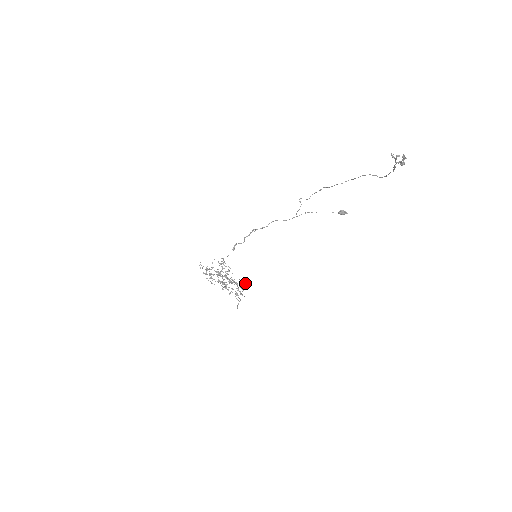
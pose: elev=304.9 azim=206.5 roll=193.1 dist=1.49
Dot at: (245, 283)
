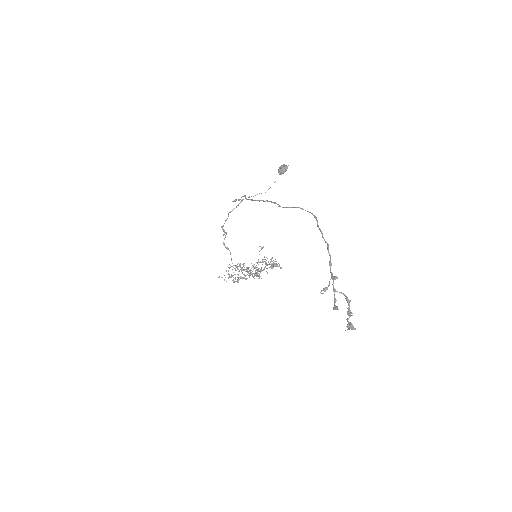
Dot at: occluded
